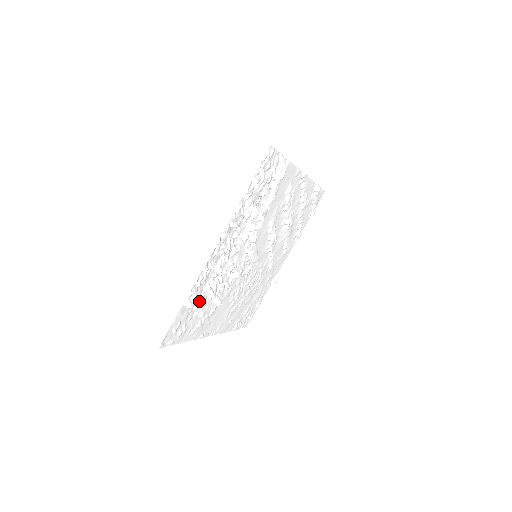
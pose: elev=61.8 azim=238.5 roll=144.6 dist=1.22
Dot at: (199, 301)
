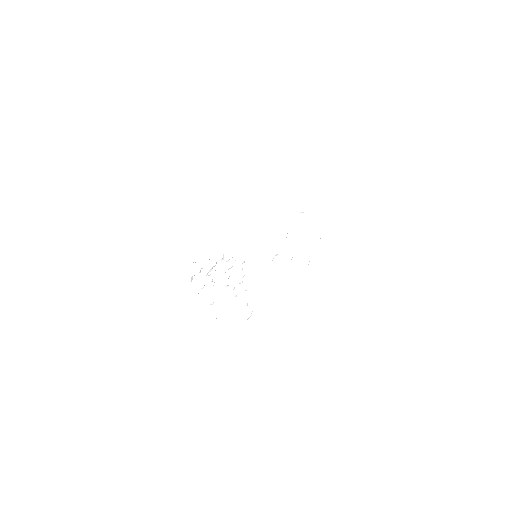
Dot at: occluded
